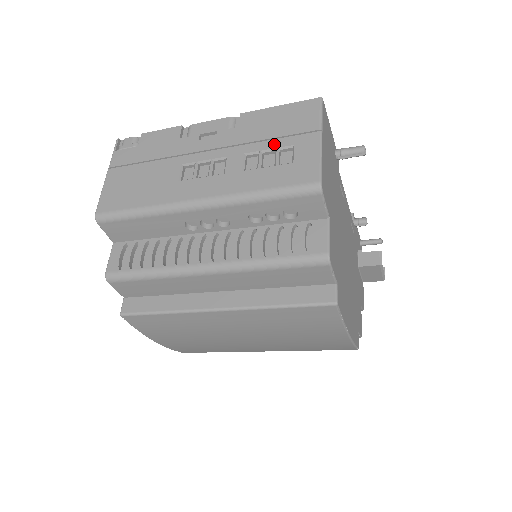
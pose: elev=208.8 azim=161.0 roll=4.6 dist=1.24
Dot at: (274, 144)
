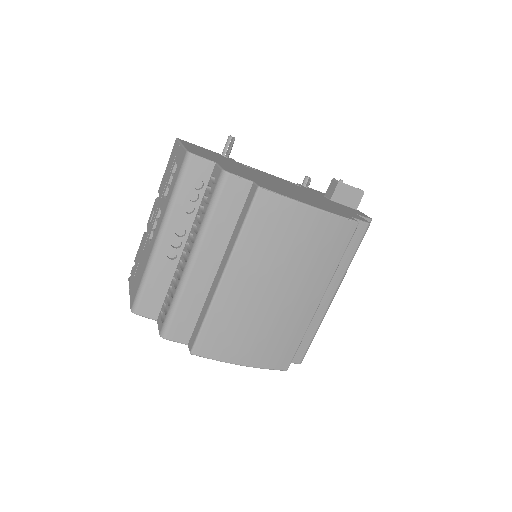
Dot at: (170, 175)
